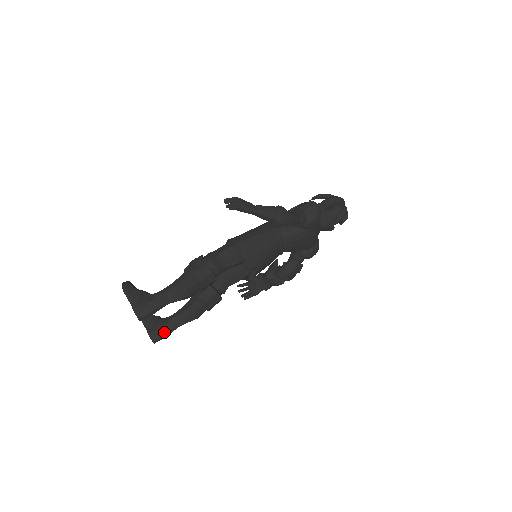
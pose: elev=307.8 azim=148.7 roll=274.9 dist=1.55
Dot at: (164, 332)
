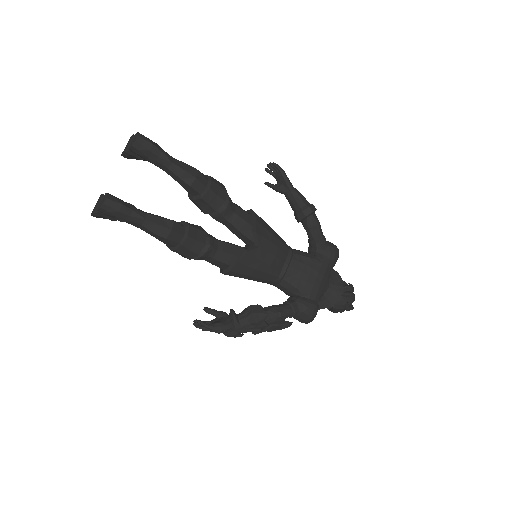
Dot at: (126, 205)
